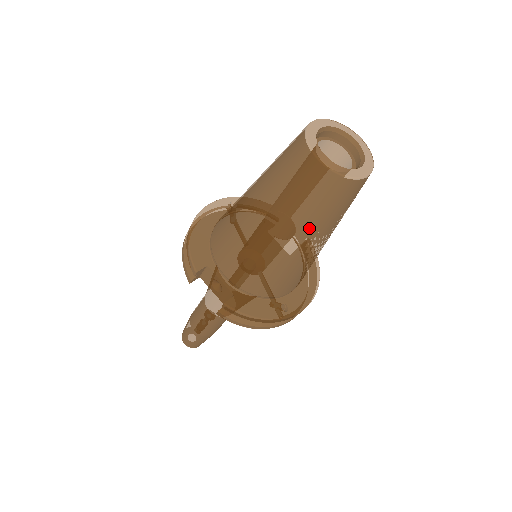
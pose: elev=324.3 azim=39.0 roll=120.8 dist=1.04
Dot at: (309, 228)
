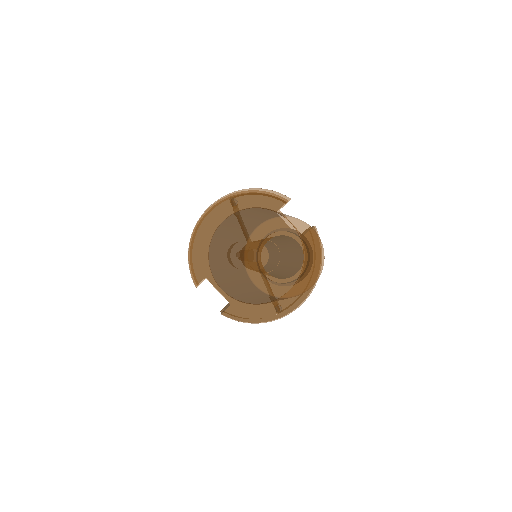
Dot at: occluded
